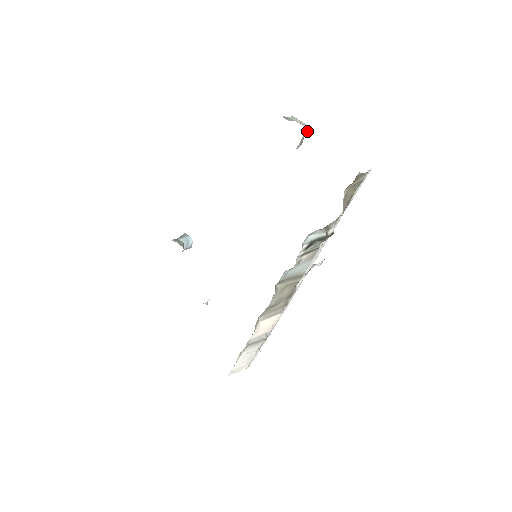
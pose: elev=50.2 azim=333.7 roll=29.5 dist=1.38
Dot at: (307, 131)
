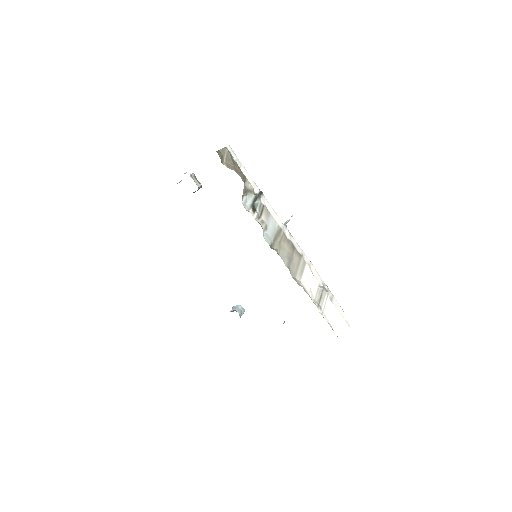
Dot at: (194, 176)
